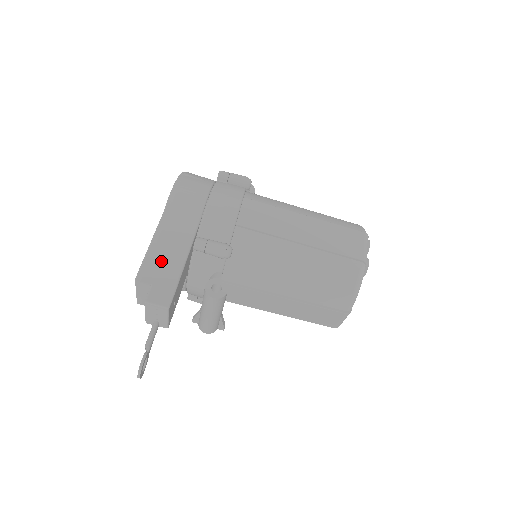
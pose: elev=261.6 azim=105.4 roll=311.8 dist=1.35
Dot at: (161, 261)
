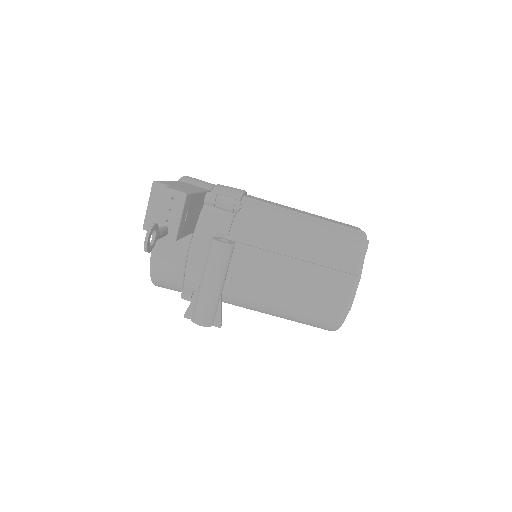
Dot at: (177, 185)
